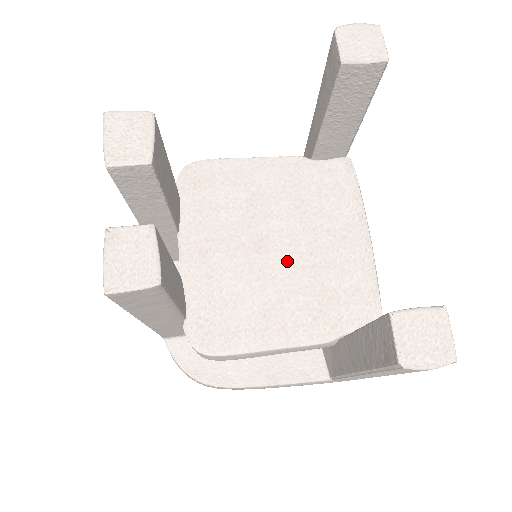
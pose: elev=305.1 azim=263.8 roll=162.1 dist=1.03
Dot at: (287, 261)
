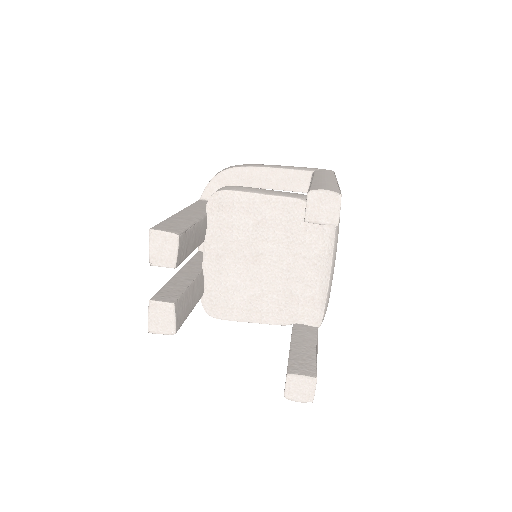
Dot at: (271, 274)
